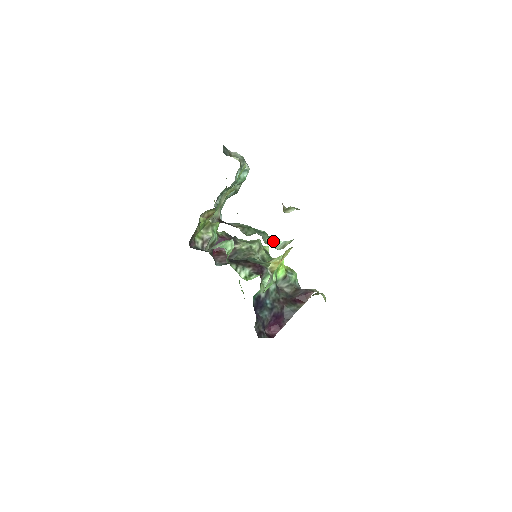
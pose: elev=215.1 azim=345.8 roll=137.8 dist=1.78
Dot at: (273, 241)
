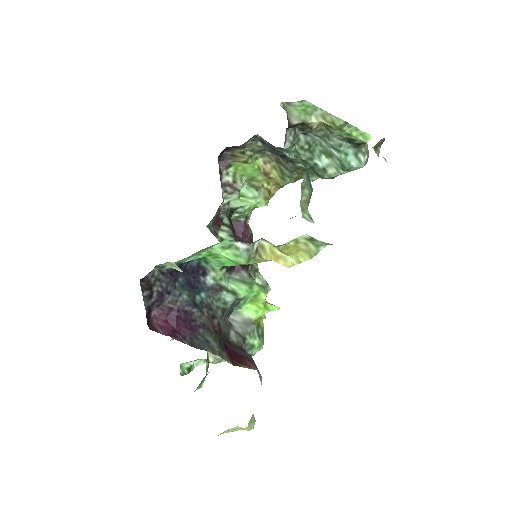
Dot at: (307, 211)
